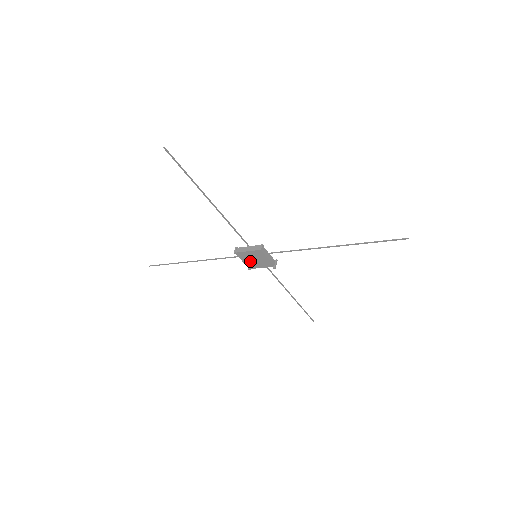
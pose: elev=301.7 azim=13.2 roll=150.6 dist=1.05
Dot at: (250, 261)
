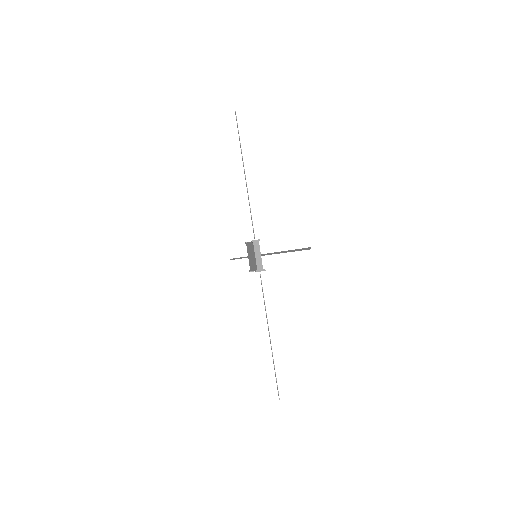
Dot at: (251, 258)
